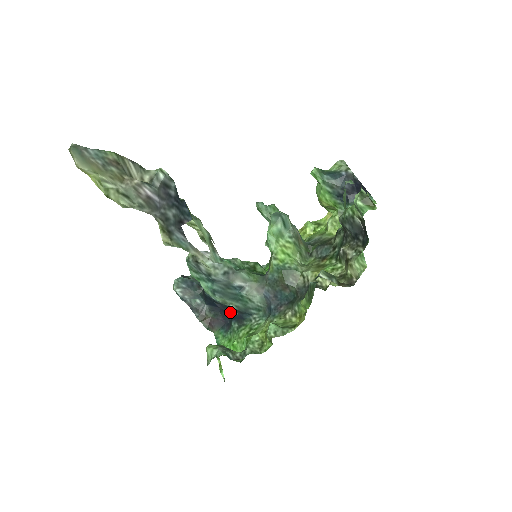
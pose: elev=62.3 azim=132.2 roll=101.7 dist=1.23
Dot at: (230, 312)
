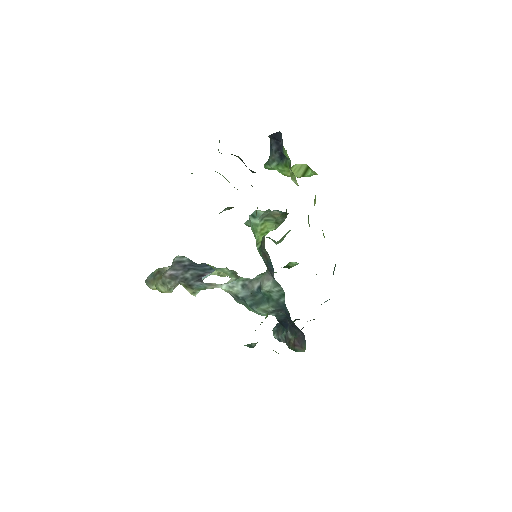
Dot at: occluded
